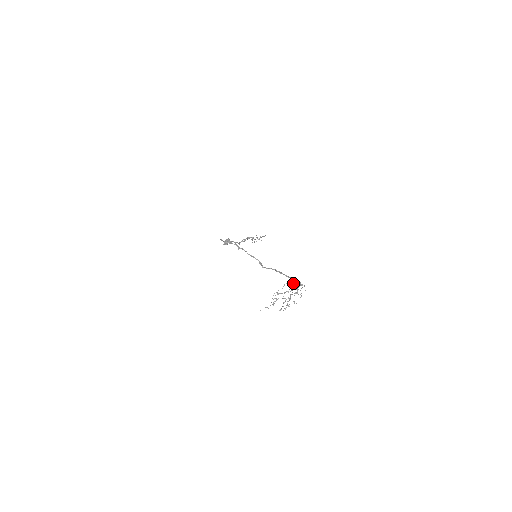
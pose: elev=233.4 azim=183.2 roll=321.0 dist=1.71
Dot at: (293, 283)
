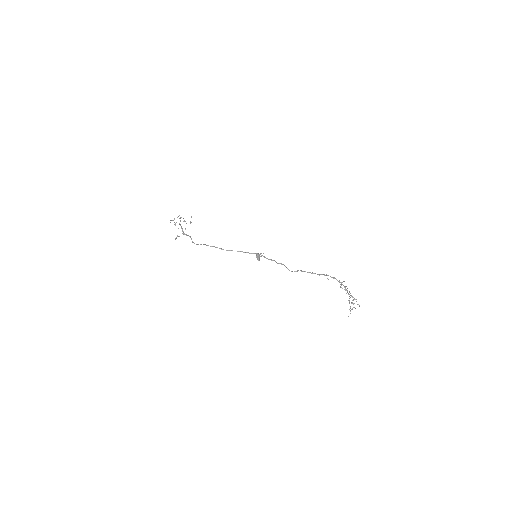
Dot at: (341, 283)
